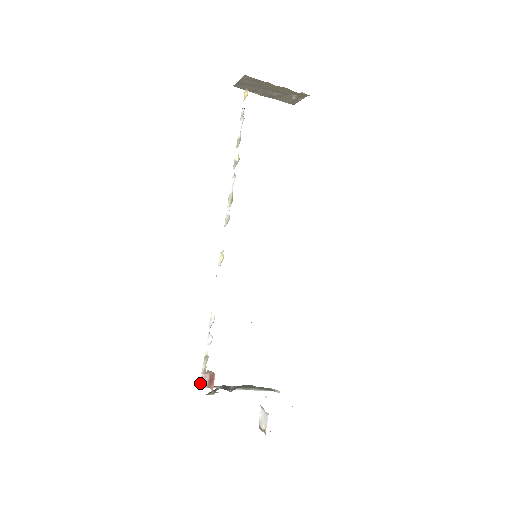
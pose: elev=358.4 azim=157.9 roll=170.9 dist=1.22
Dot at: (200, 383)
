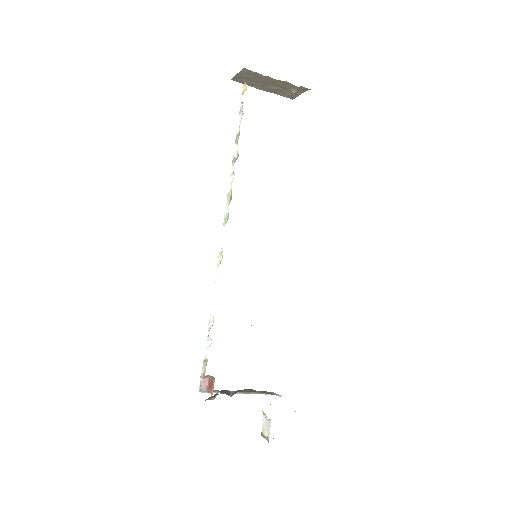
Dot at: (199, 388)
